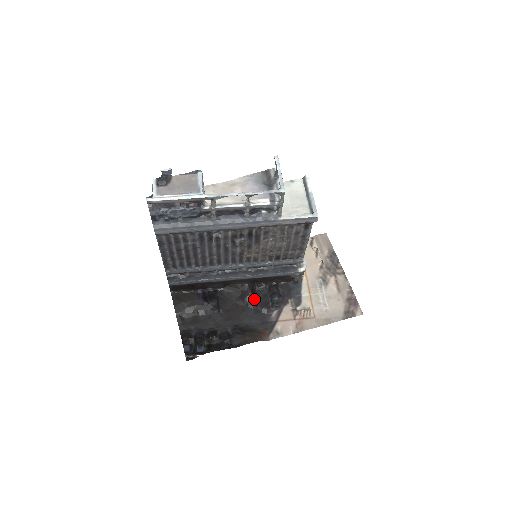
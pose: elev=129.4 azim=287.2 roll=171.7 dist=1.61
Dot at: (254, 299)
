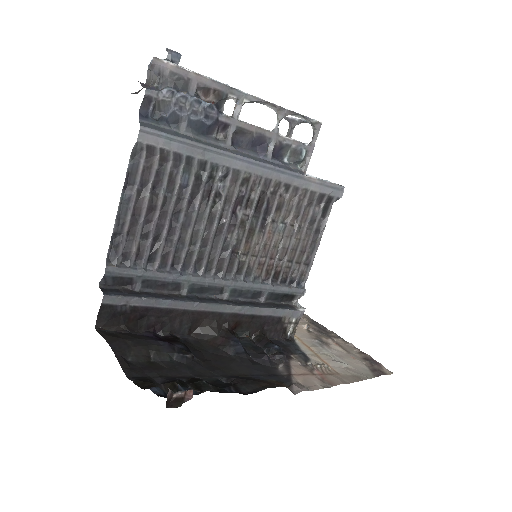
Dot at: (243, 347)
